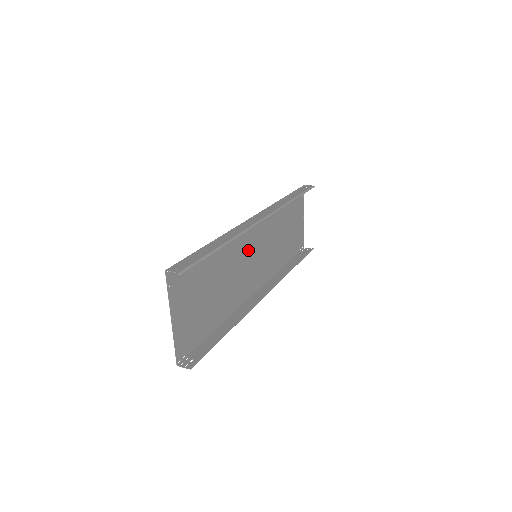
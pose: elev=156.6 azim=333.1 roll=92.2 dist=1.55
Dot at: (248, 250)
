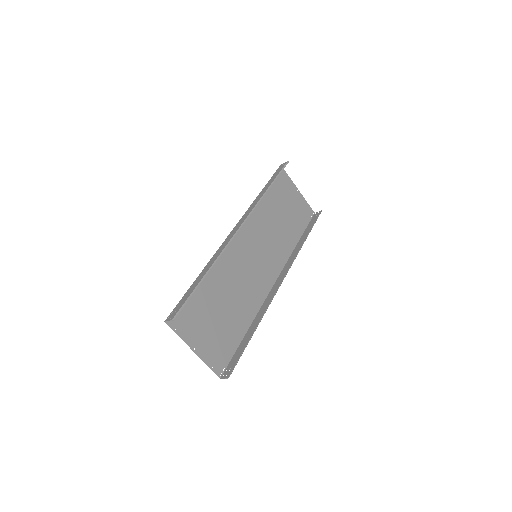
Dot at: (245, 257)
